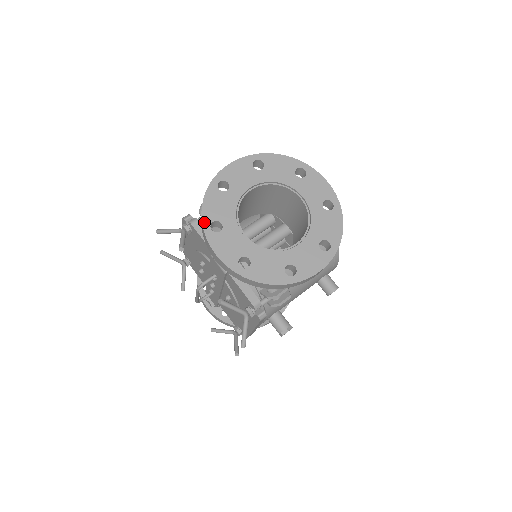
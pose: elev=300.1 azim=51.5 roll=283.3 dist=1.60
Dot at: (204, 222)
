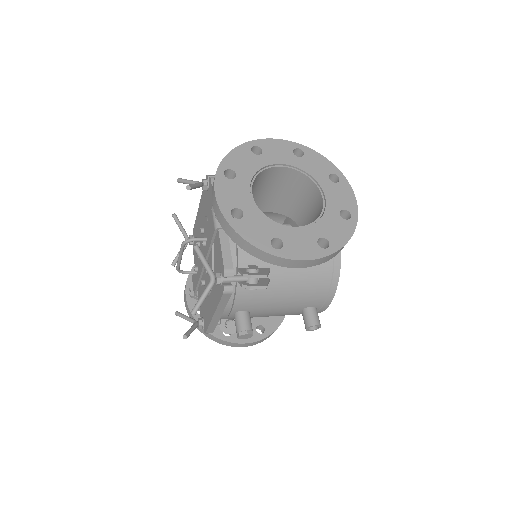
Dot at: (221, 165)
